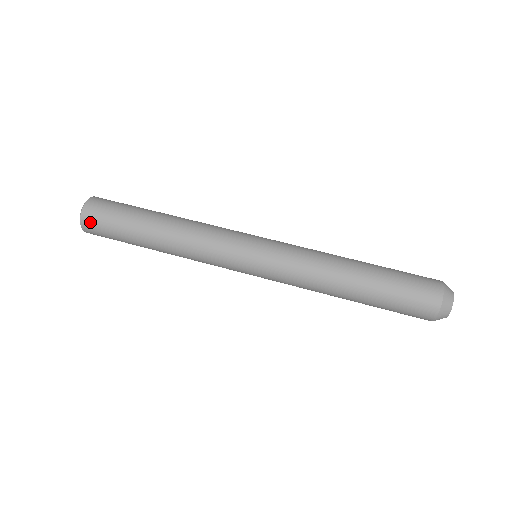
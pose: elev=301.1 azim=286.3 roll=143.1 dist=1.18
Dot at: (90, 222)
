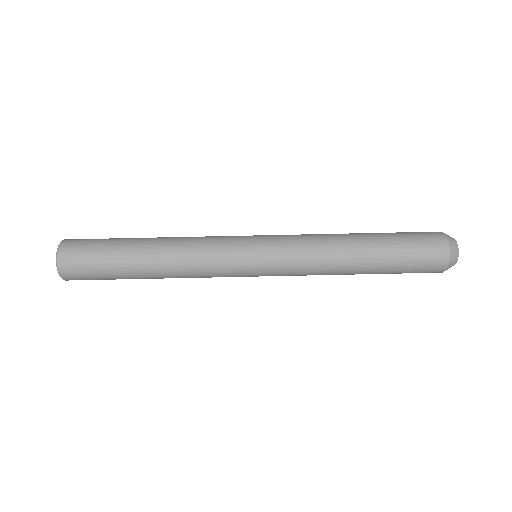
Dot at: (72, 276)
